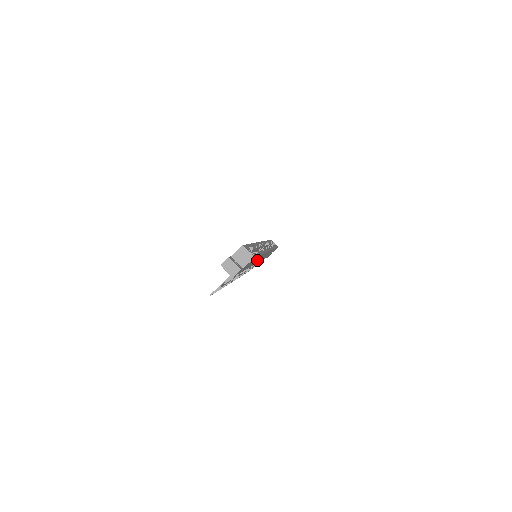
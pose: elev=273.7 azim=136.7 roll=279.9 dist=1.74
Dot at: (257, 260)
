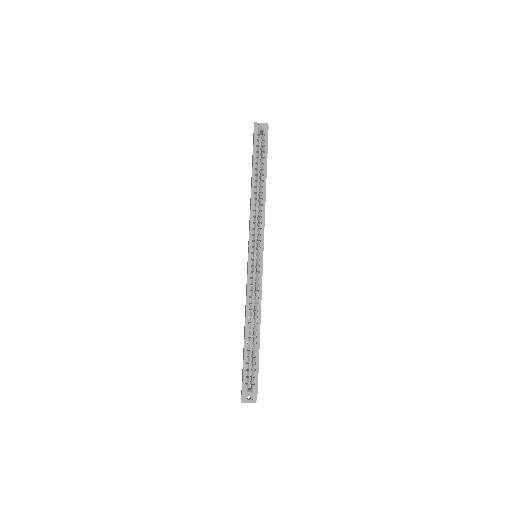
Dot at: occluded
